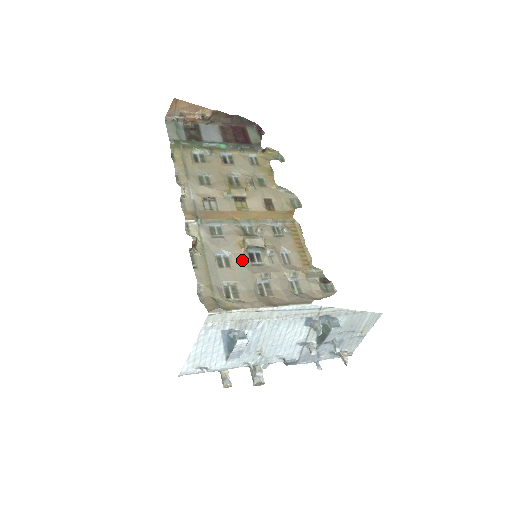
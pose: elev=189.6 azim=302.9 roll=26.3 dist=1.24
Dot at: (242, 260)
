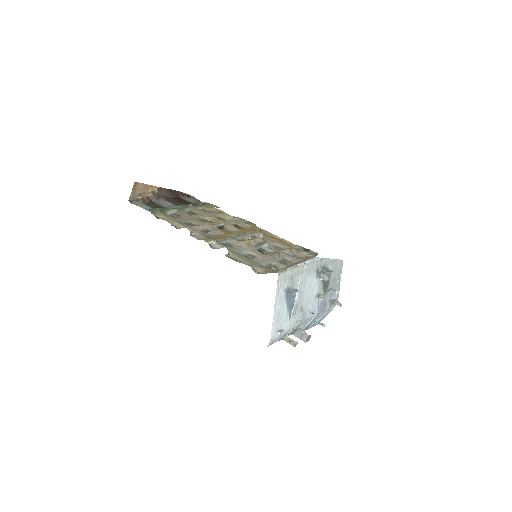
Dot at: (258, 252)
